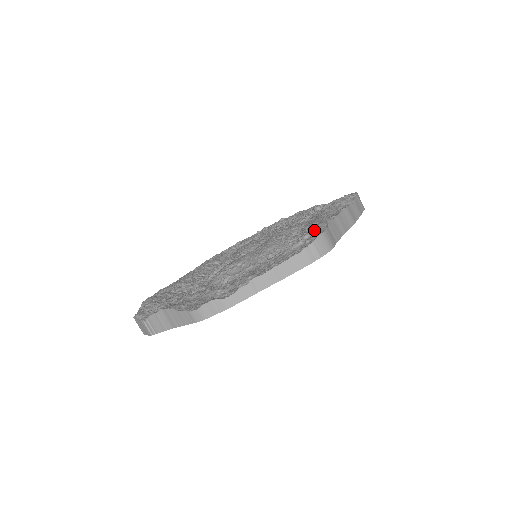
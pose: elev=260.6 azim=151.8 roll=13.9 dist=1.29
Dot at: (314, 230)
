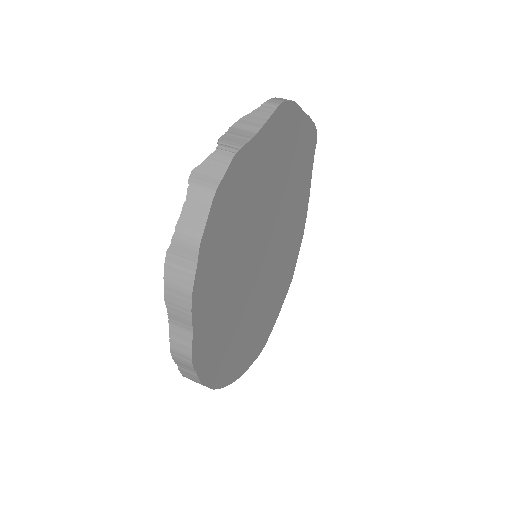
Dot at: occluded
